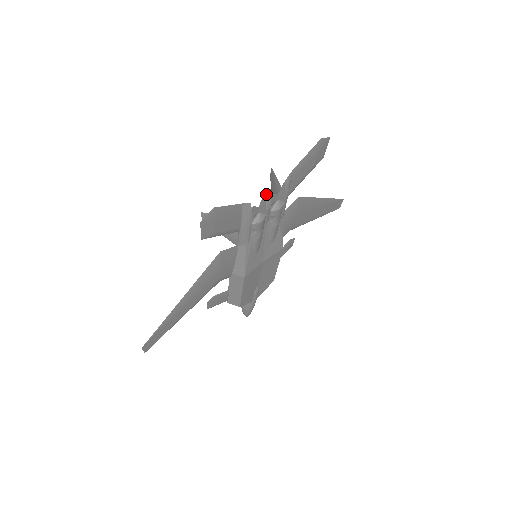
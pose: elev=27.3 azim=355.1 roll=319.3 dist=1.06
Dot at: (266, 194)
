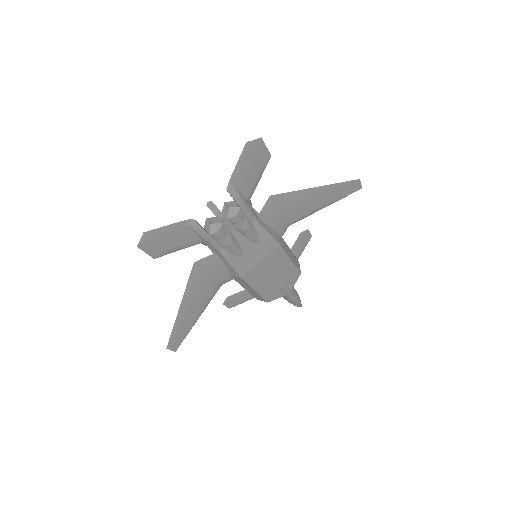
Dot at: (208, 206)
